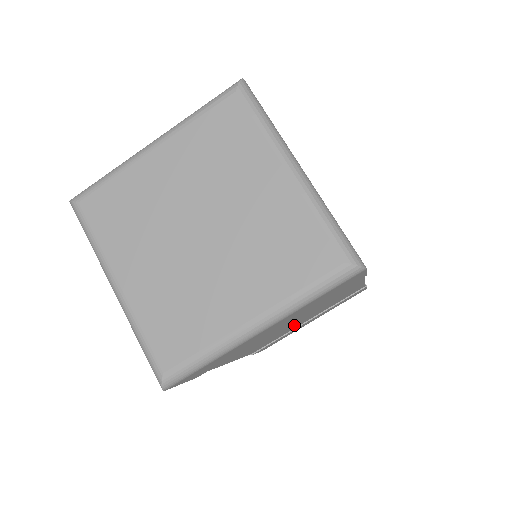
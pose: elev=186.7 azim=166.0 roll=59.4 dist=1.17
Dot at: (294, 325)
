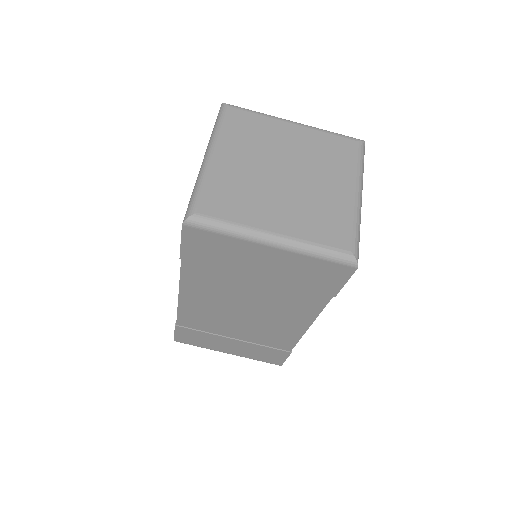
Dot at: (236, 320)
